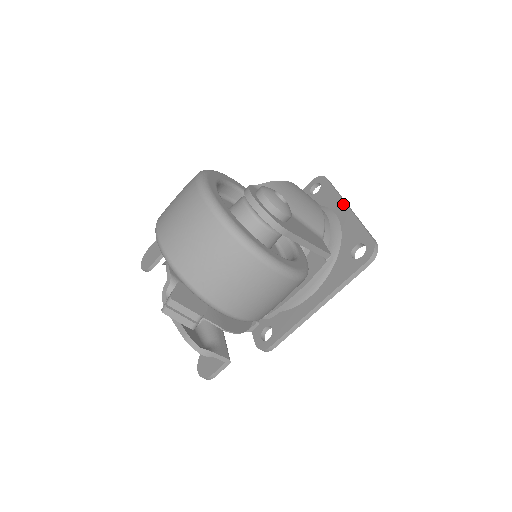
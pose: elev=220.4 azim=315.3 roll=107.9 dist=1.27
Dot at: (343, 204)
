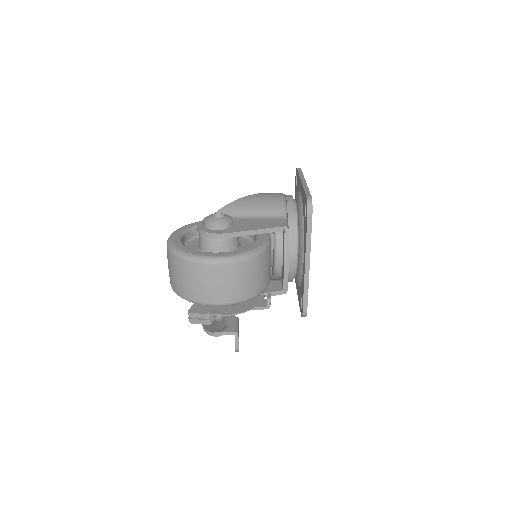
Dot at: (300, 182)
